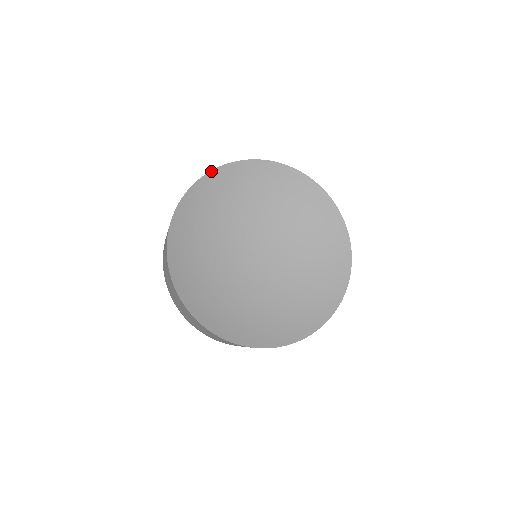
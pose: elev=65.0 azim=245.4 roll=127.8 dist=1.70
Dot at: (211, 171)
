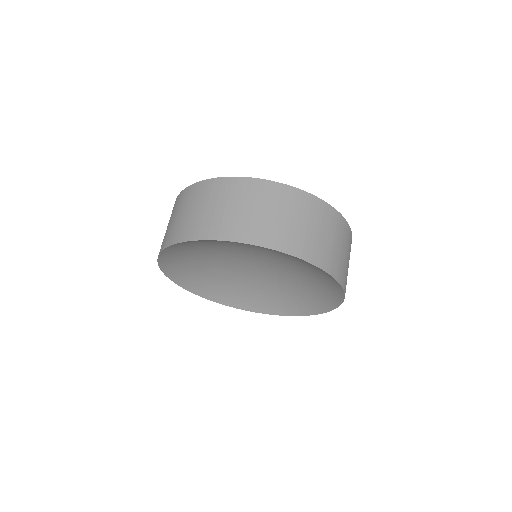
Dot at: occluded
